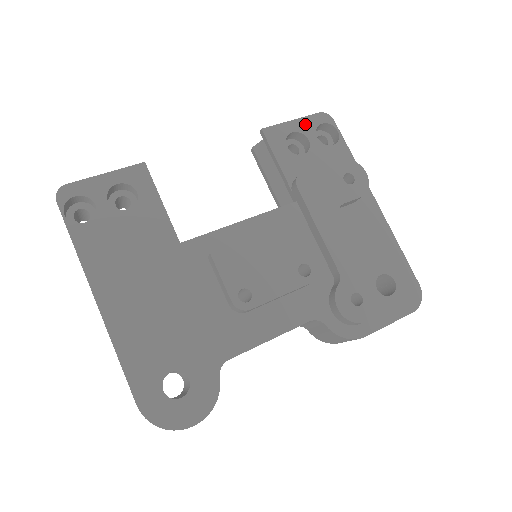
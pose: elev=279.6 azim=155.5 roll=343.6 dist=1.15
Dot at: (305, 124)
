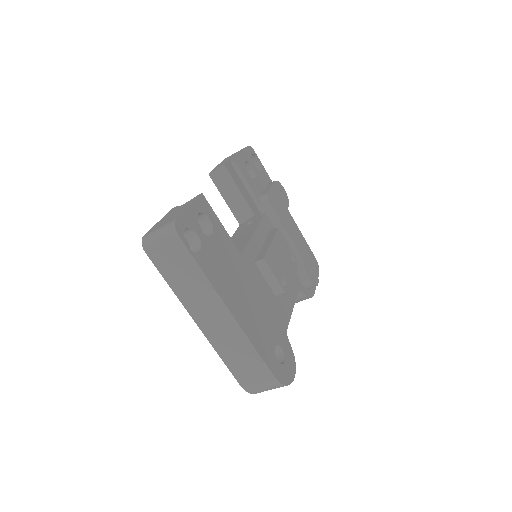
Dot at: (247, 155)
